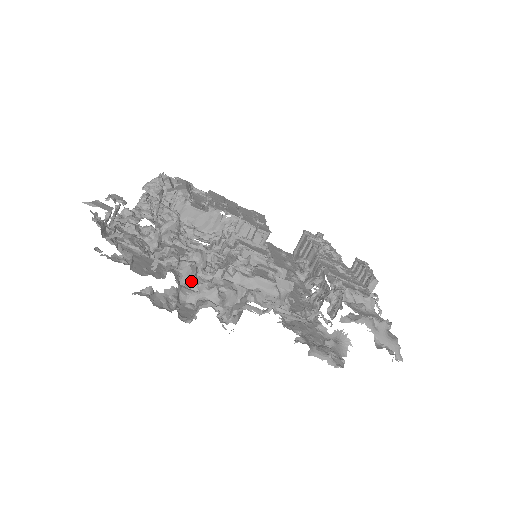
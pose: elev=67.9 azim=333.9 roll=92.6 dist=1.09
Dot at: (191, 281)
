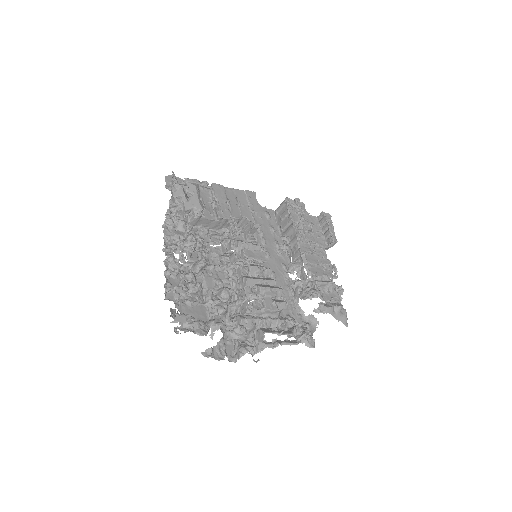
Dot at: (226, 317)
